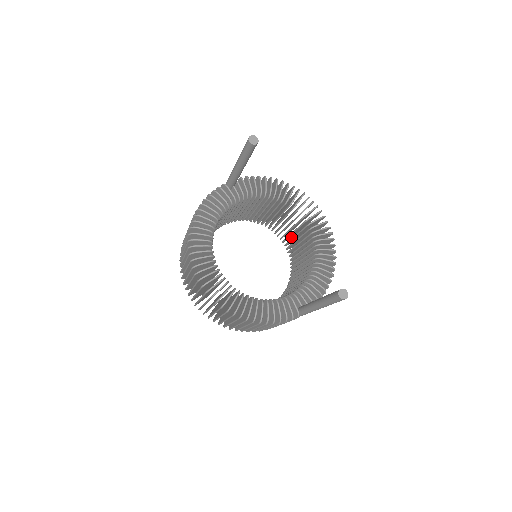
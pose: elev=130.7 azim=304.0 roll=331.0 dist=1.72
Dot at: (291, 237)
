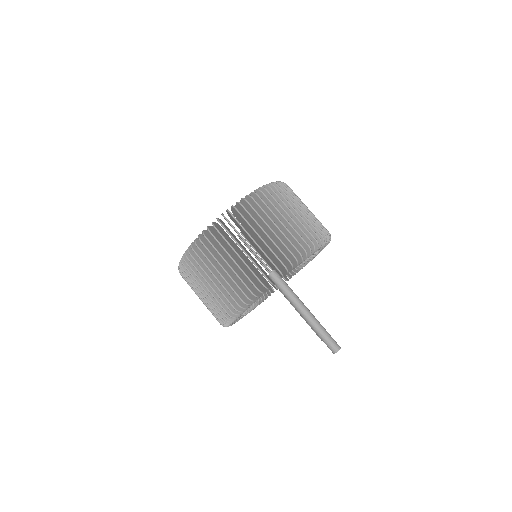
Dot at: occluded
